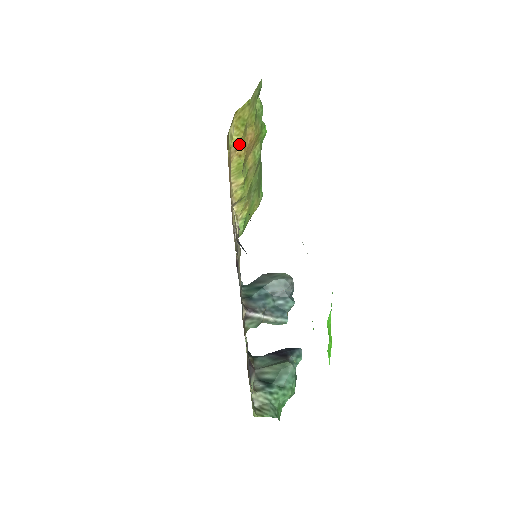
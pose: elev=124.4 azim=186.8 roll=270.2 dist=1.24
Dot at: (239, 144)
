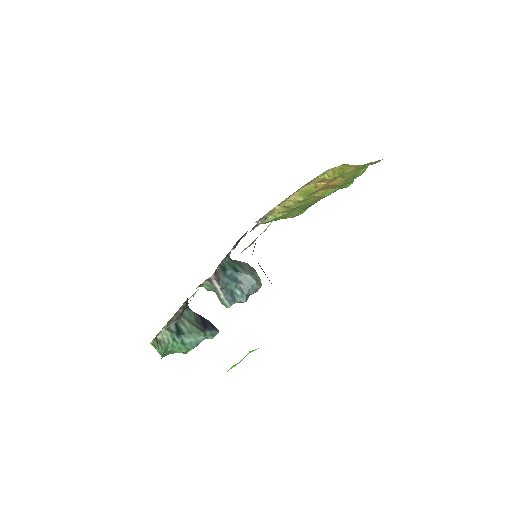
Dot at: (324, 181)
